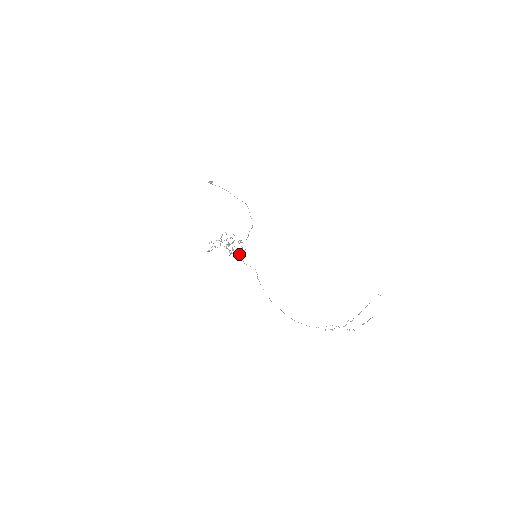
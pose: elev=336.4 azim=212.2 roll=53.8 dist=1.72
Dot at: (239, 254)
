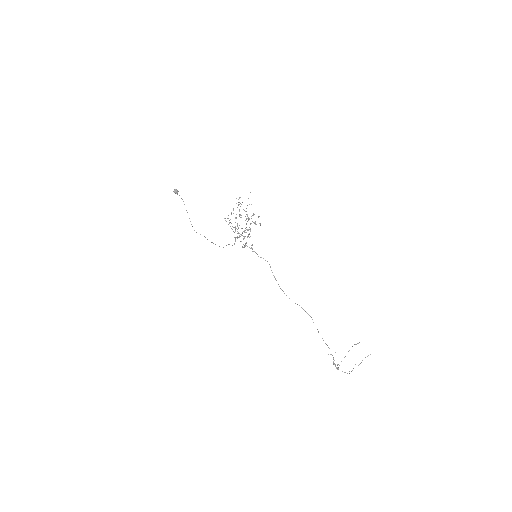
Dot at: occluded
